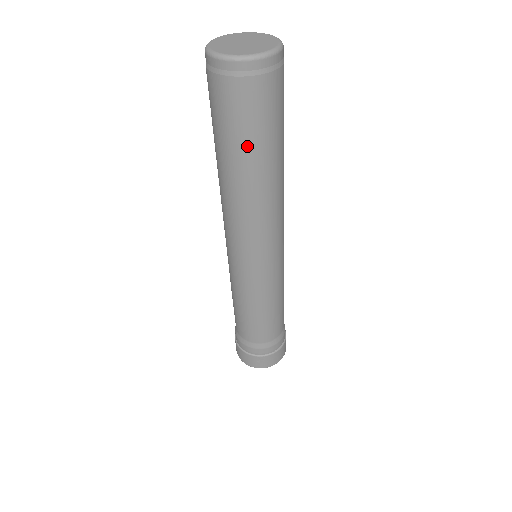
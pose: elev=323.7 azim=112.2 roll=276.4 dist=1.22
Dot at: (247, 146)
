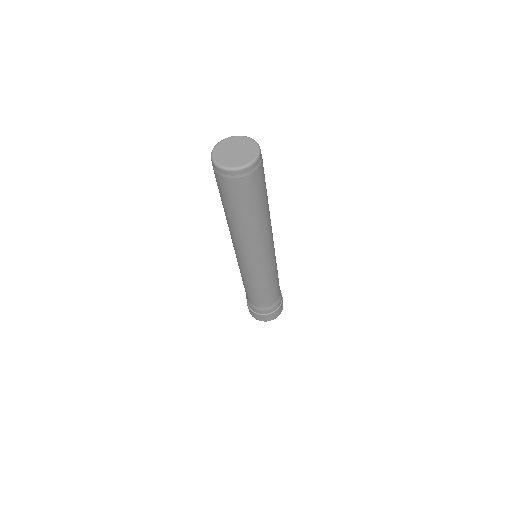
Dot at: (254, 206)
